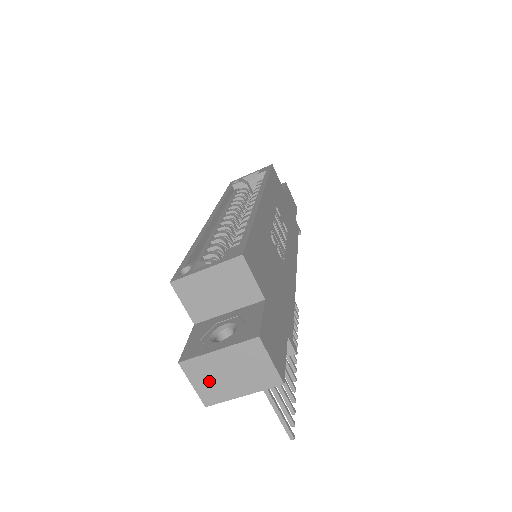
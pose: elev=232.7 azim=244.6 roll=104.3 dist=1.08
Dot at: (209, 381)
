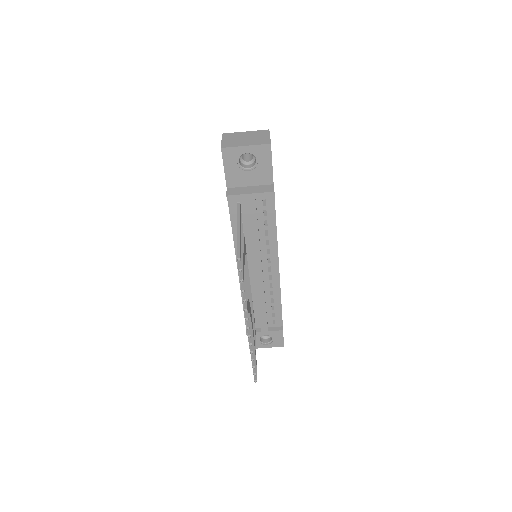
Dot at: (232, 140)
